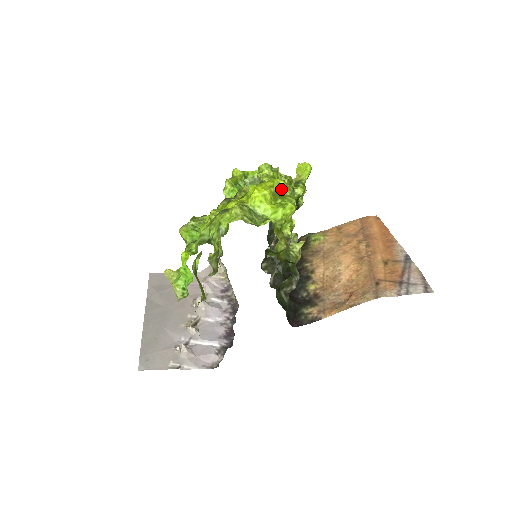
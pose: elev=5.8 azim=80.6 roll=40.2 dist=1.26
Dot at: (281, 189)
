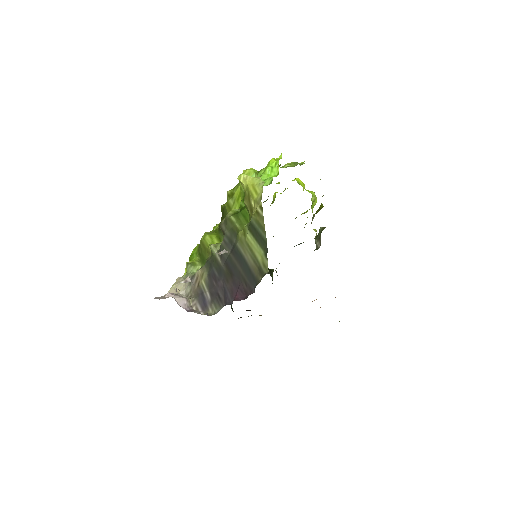
Dot at: occluded
